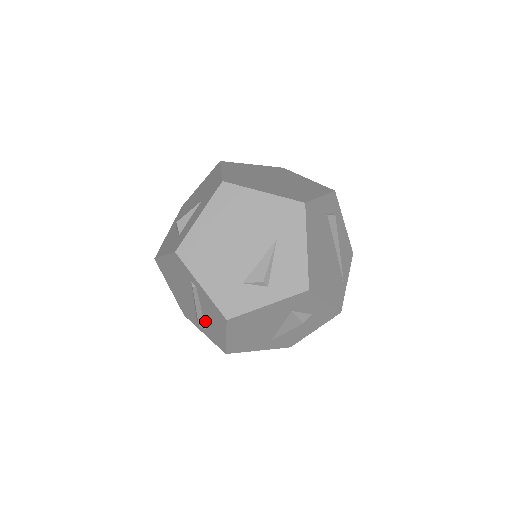
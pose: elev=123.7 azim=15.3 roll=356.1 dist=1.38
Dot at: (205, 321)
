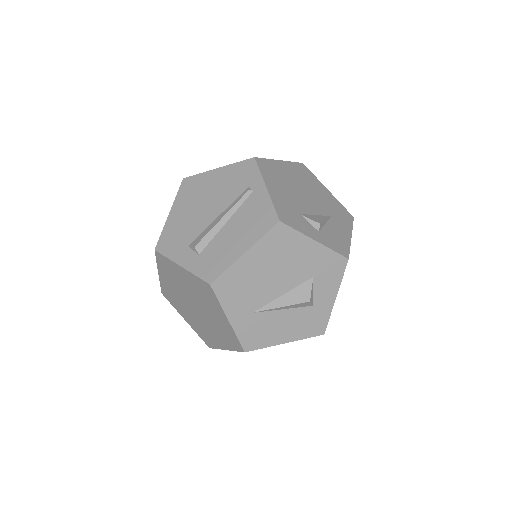
Dot at: (213, 240)
